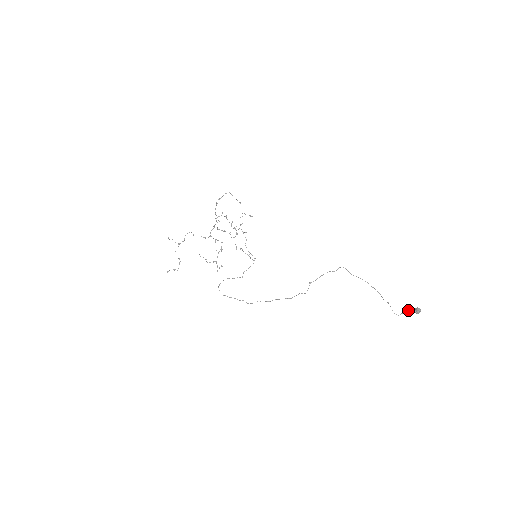
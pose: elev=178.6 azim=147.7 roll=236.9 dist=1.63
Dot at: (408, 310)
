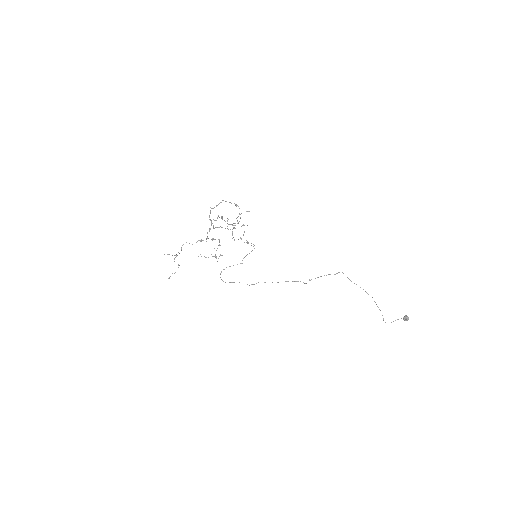
Dot at: (398, 319)
